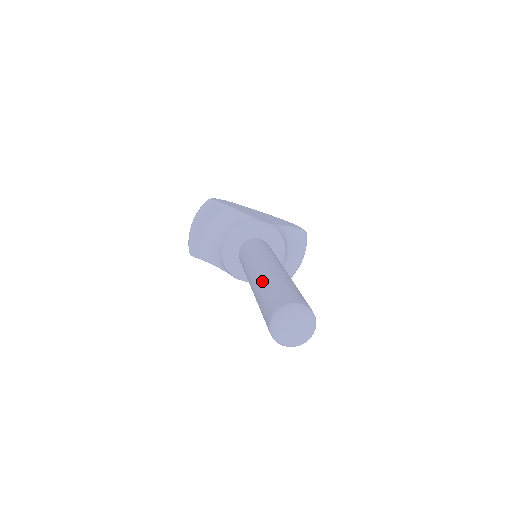
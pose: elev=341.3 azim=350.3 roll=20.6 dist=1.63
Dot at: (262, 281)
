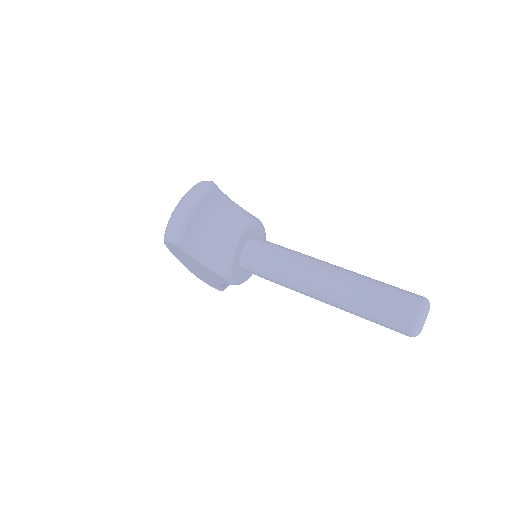
Dot at: (356, 278)
